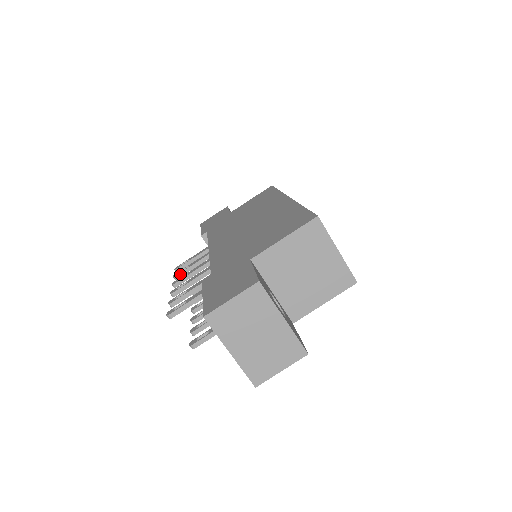
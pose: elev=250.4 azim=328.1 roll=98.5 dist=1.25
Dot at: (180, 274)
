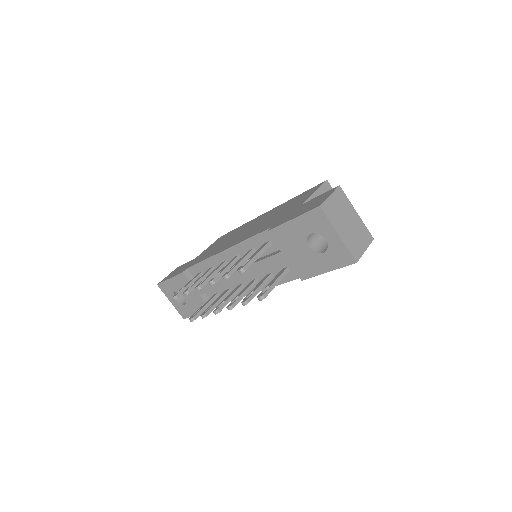
Dot at: (191, 288)
